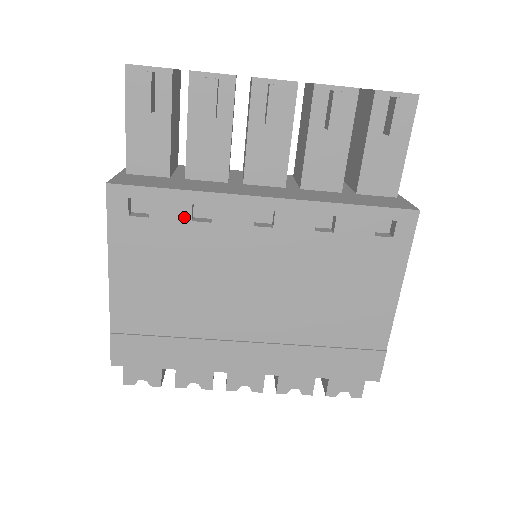
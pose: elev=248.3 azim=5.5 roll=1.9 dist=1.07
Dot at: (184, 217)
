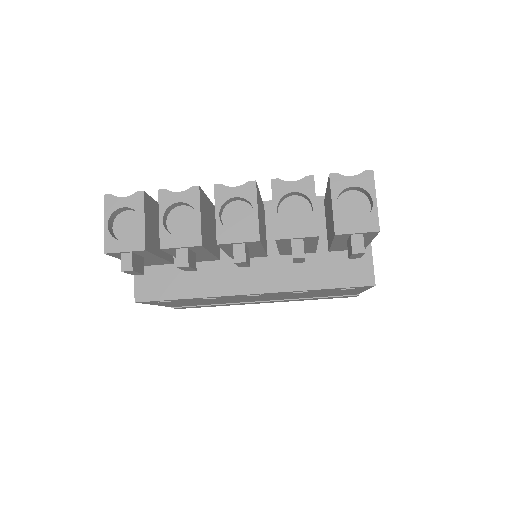
Dot at: occluded
